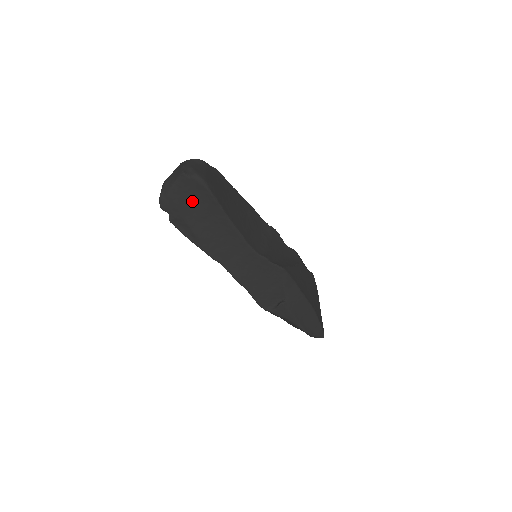
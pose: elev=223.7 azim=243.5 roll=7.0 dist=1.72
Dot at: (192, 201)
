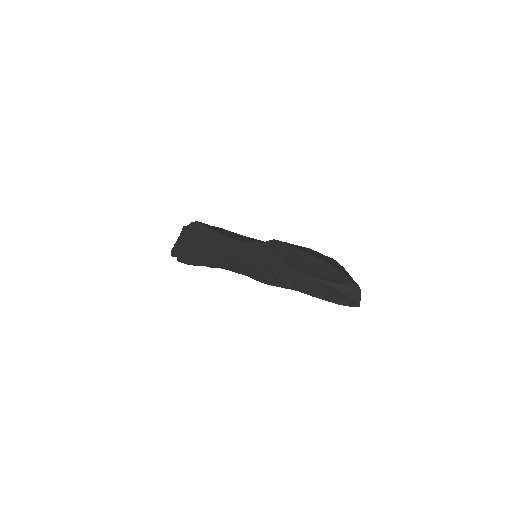
Dot at: (192, 239)
